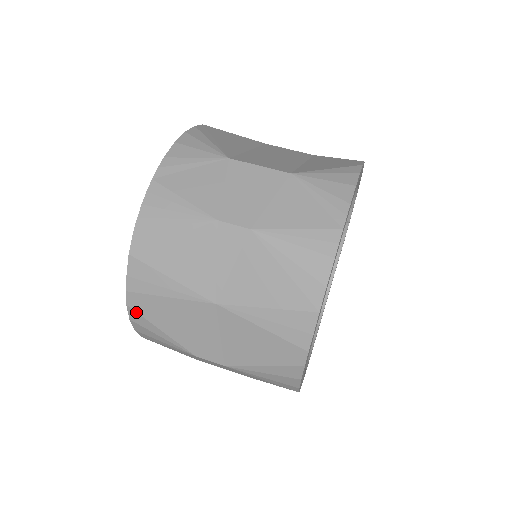
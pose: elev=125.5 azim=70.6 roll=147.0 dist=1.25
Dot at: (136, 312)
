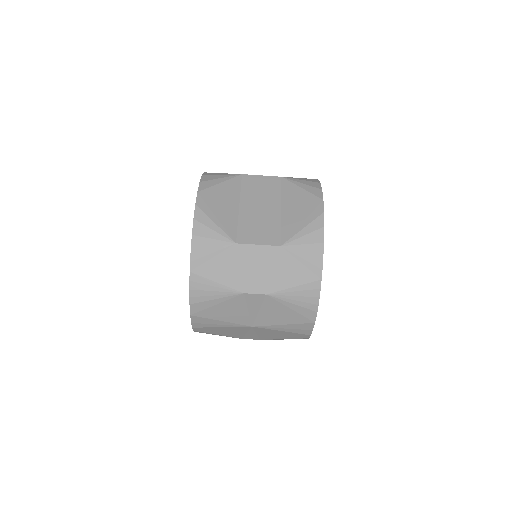
Dot at: occluded
